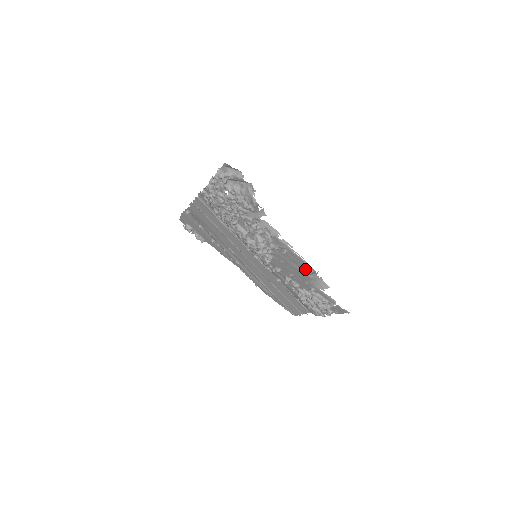
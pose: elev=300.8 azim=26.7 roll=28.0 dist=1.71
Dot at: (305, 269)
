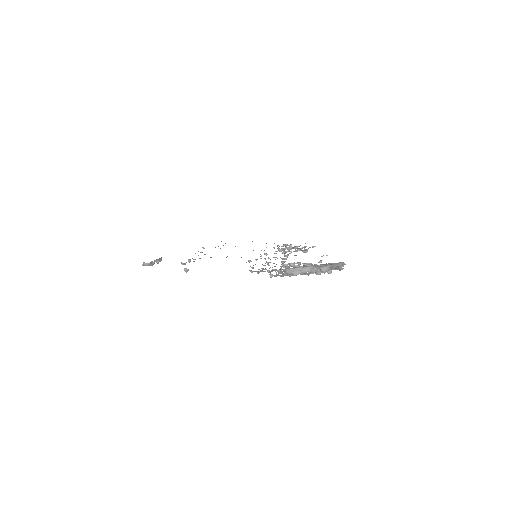
Dot at: occluded
